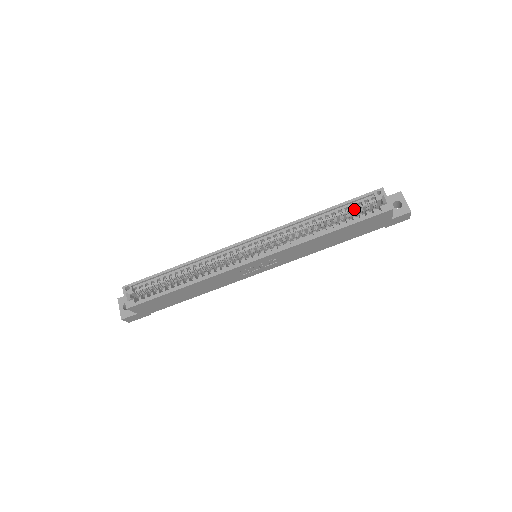
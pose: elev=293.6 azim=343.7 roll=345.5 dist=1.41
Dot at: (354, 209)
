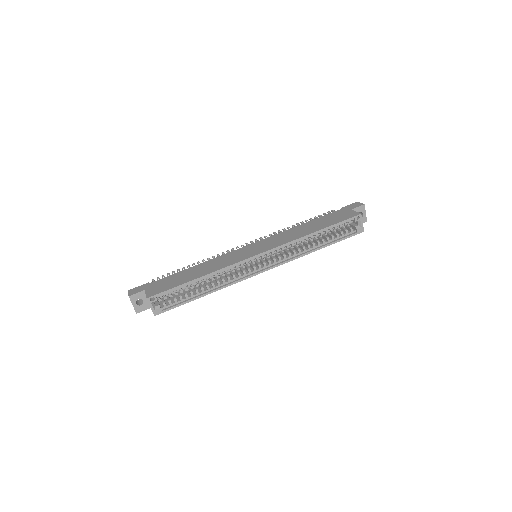
Dot at: occluded
